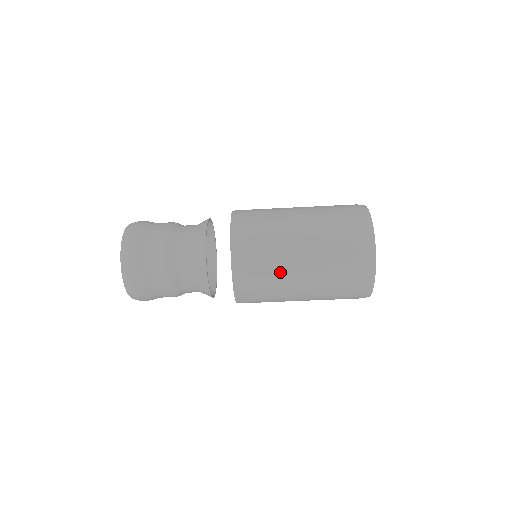
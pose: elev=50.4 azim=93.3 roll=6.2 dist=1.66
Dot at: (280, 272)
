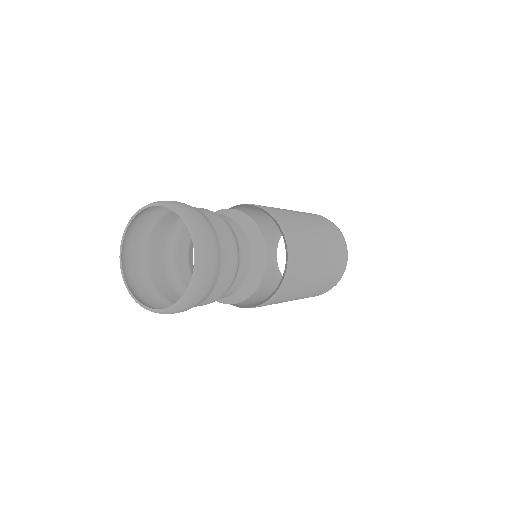
Dot at: occluded
